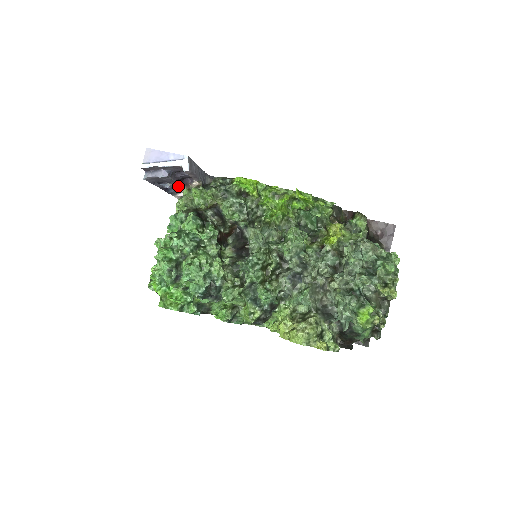
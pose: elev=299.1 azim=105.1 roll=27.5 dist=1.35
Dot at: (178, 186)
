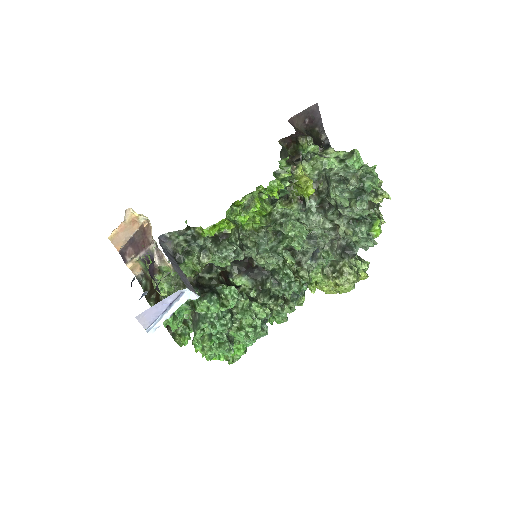
Dot at: occluded
